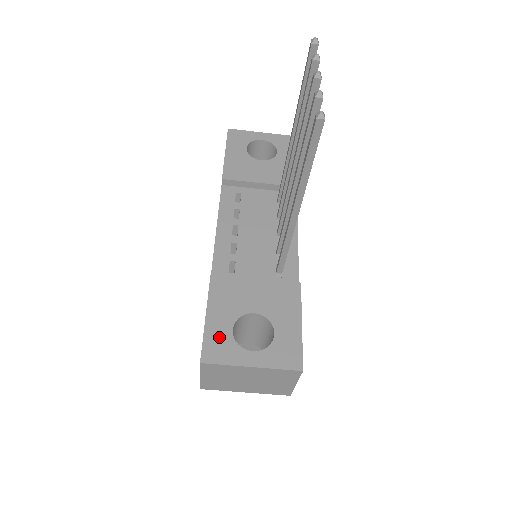
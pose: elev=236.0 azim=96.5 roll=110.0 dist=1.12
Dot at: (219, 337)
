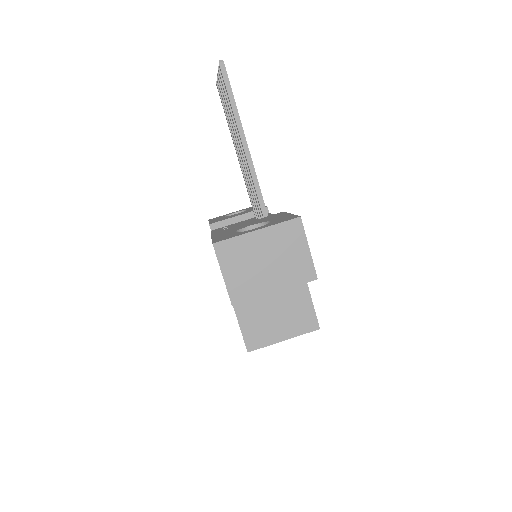
Dot at: (225, 236)
